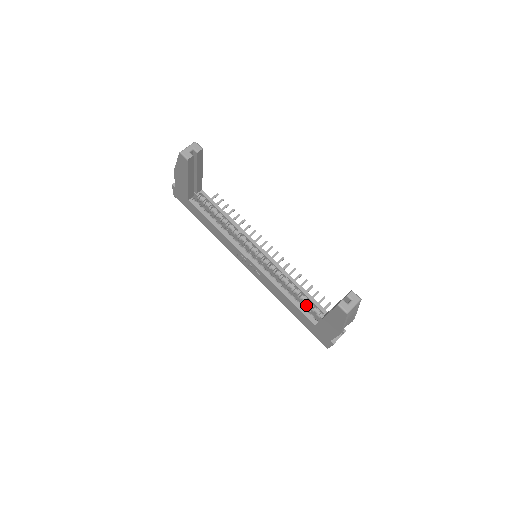
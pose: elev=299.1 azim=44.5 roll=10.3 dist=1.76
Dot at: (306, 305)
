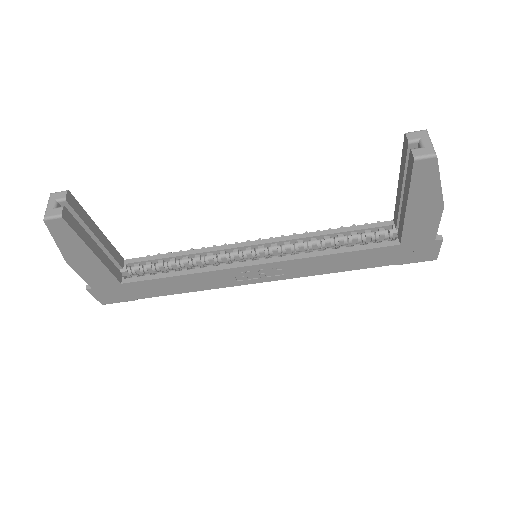
Dot at: (364, 241)
